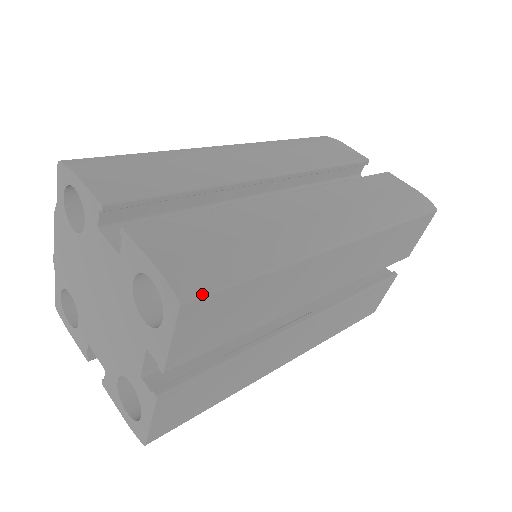
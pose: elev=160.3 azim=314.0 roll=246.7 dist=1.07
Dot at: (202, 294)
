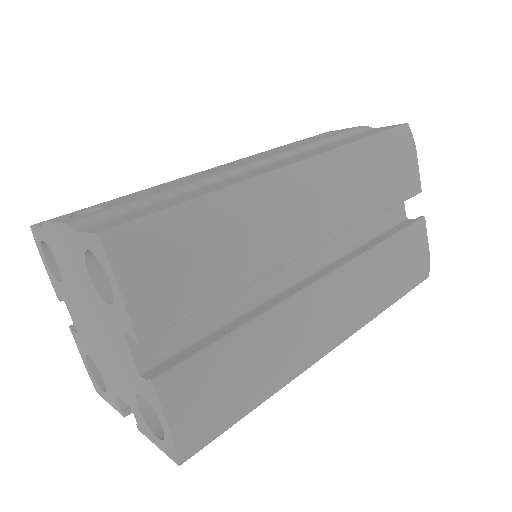
Dot at: occluded
